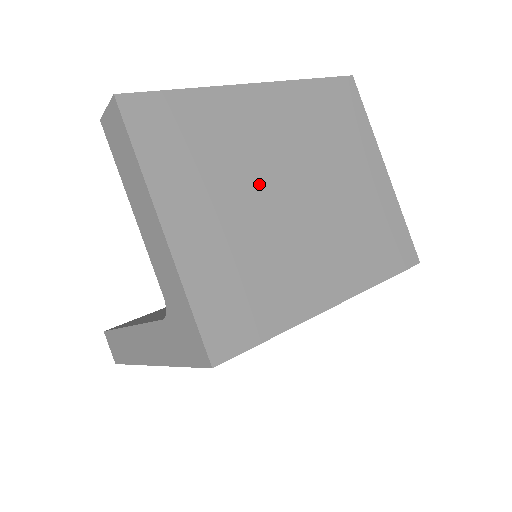
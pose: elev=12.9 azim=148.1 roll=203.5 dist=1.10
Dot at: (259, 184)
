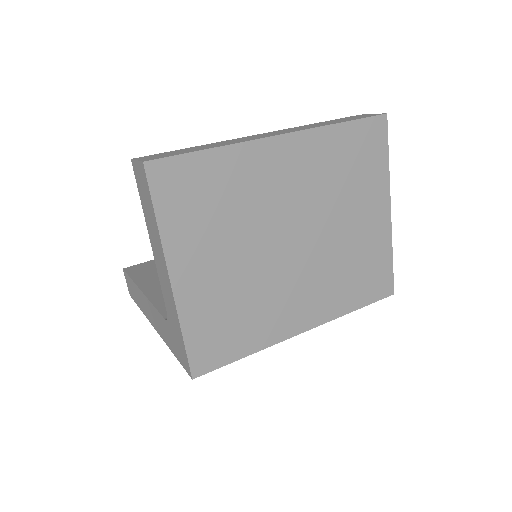
Dot at: (262, 234)
